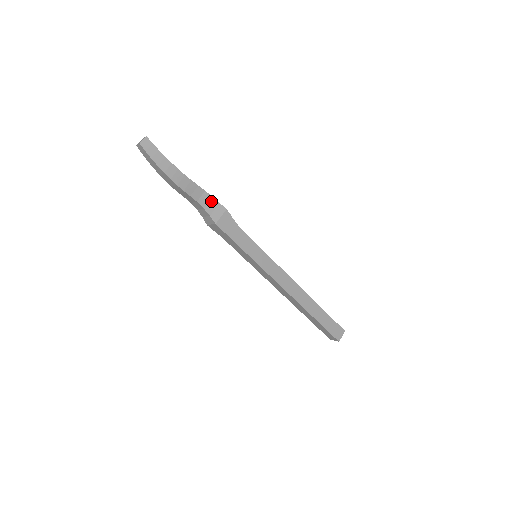
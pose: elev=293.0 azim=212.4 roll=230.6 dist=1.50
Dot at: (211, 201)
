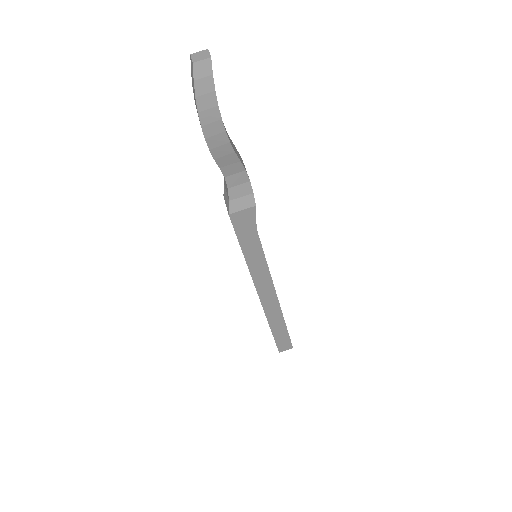
Dot at: (244, 185)
